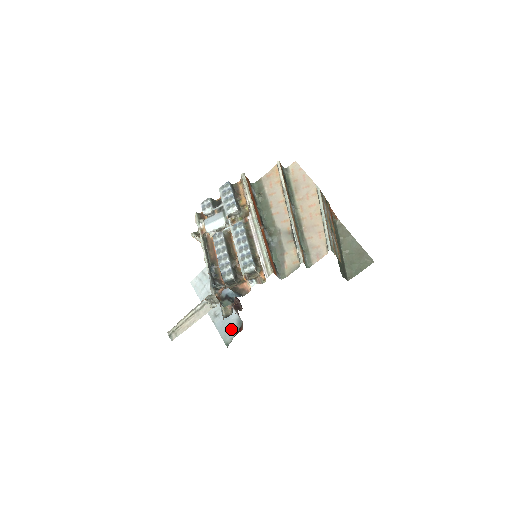
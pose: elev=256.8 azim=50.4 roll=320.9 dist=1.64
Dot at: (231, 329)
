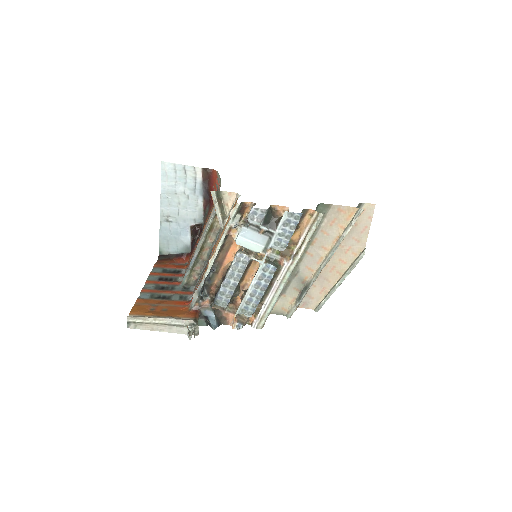
Dot at: (174, 246)
